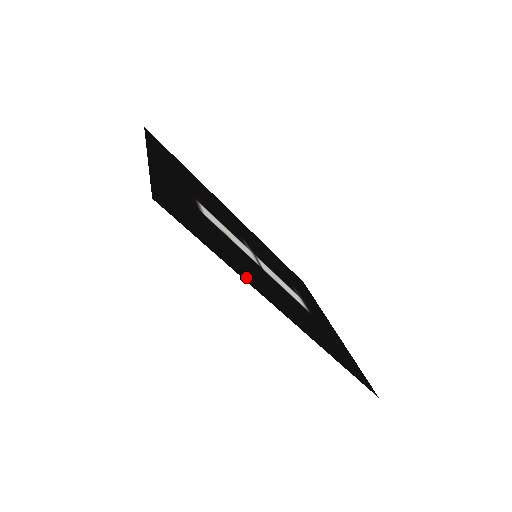
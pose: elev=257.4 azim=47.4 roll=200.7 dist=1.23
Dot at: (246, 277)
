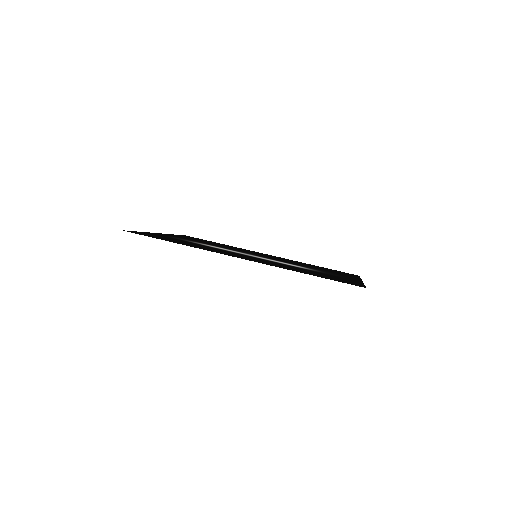
Dot at: (199, 248)
